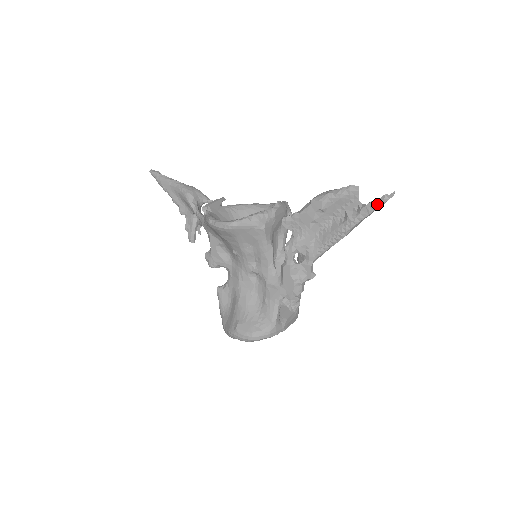
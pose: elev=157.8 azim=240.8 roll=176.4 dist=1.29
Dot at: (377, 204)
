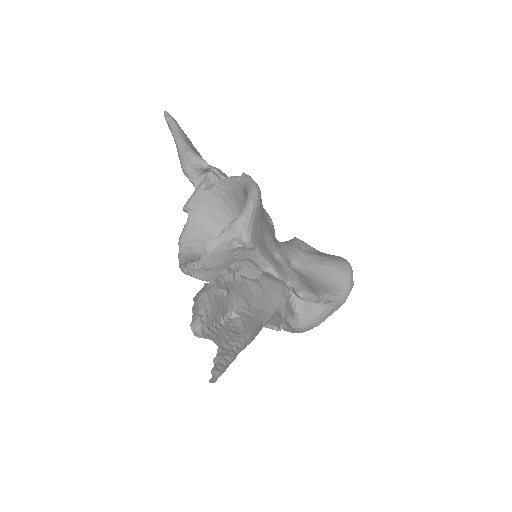
Dot at: occluded
